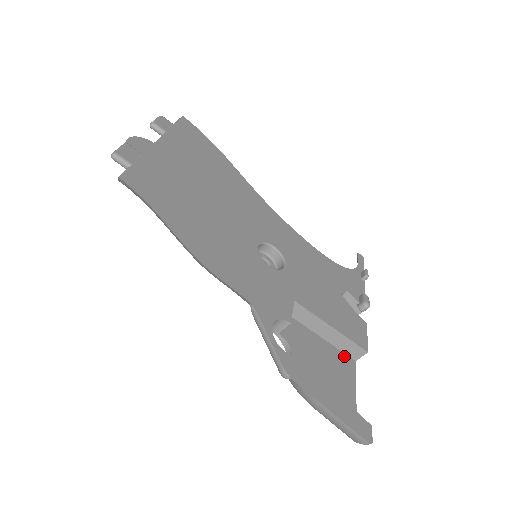
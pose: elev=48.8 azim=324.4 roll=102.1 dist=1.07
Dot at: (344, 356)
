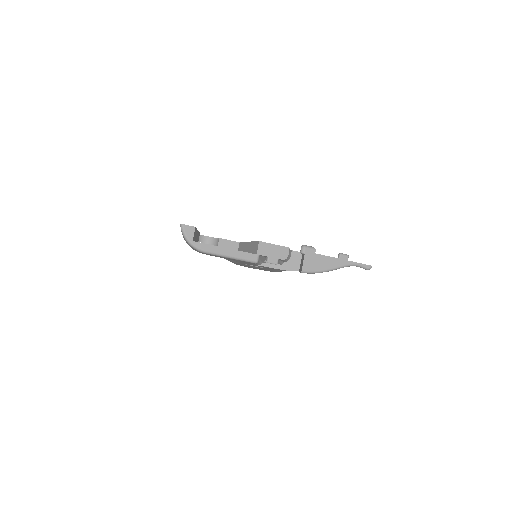
Dot at: occluded
